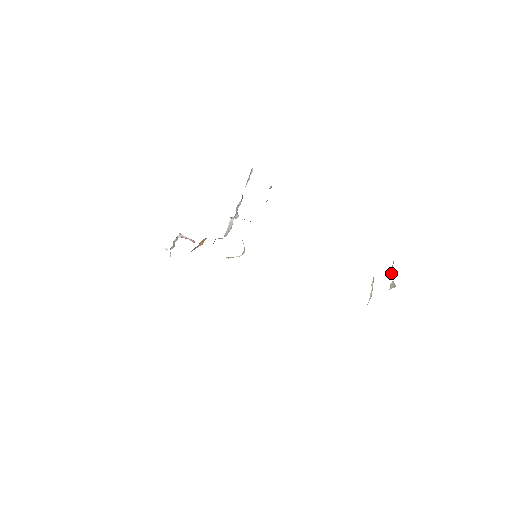
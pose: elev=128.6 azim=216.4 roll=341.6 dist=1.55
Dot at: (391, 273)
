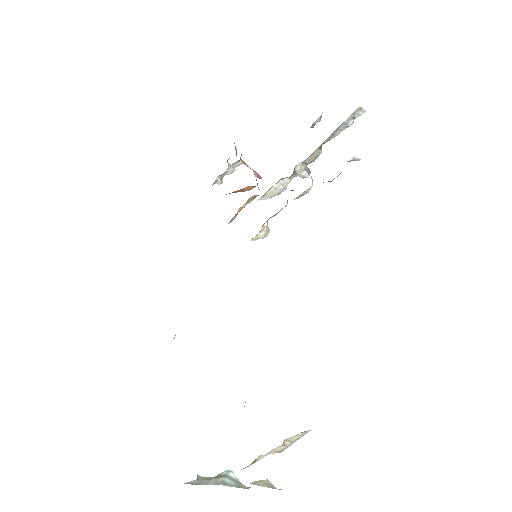
Dot at: (225, 478)
